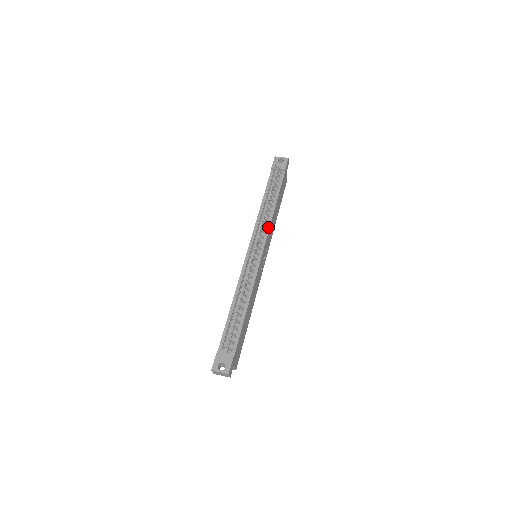
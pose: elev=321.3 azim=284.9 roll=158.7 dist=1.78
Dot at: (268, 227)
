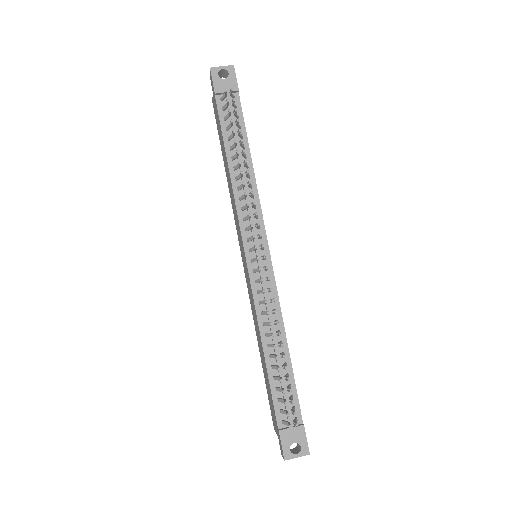
Dot at: (258, 206)
